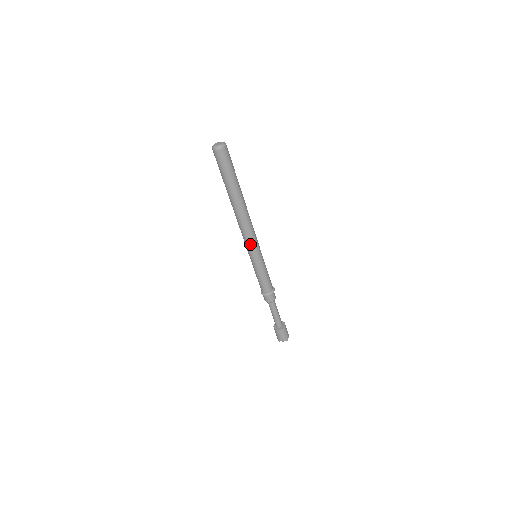
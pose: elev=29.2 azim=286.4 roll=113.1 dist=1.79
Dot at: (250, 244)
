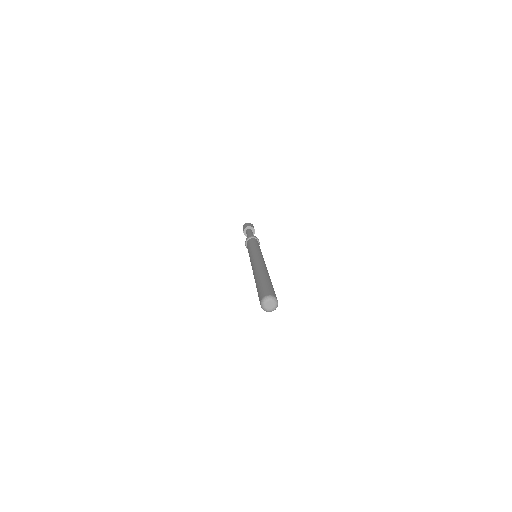
Dot at: occluded
